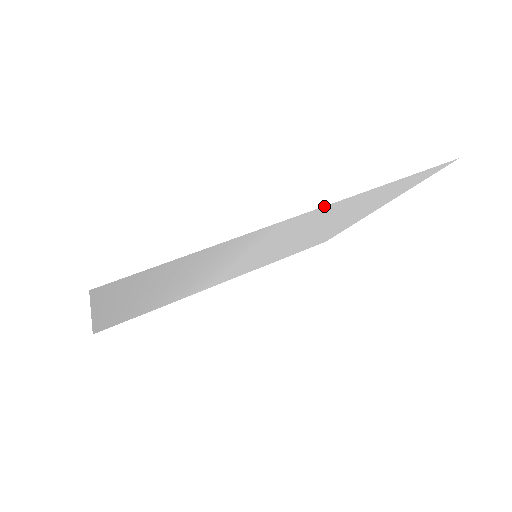
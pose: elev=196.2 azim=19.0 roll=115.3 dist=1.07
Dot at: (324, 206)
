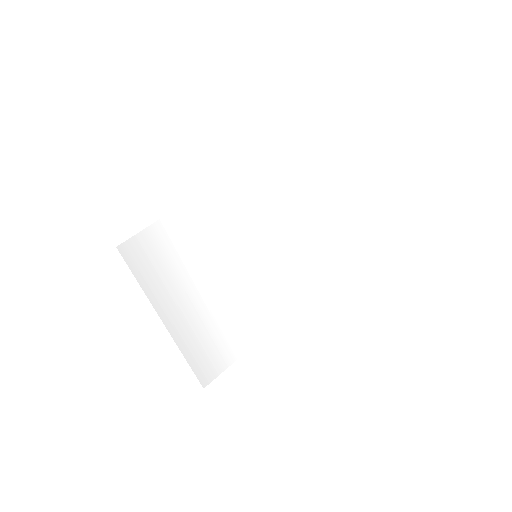
Dot at: (230, 175)
